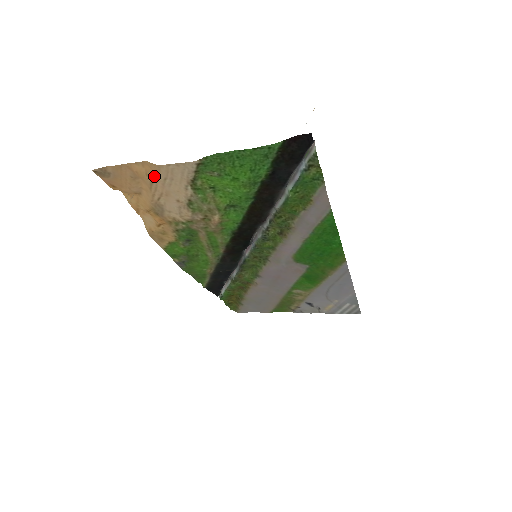
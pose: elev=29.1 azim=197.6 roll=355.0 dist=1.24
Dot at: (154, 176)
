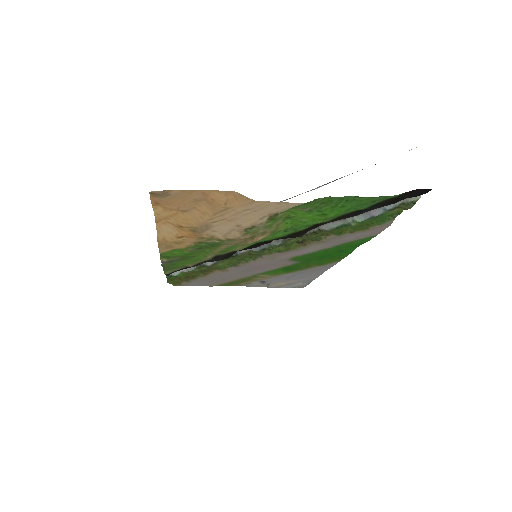
Dot at: (234, 206)
